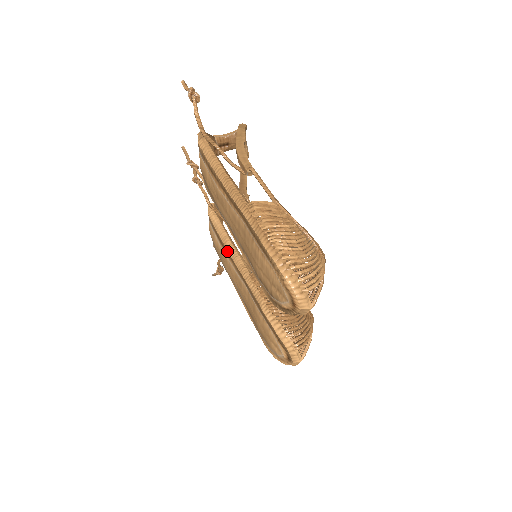
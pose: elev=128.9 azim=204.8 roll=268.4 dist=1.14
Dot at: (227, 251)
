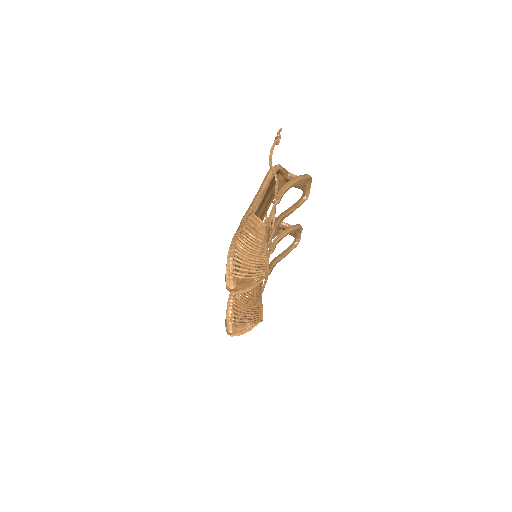
Dot at: occluded
